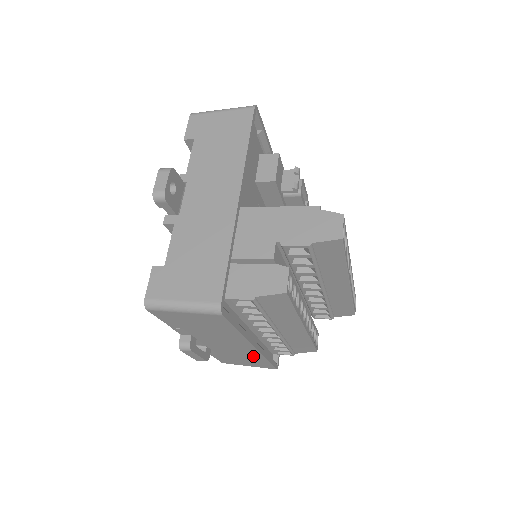
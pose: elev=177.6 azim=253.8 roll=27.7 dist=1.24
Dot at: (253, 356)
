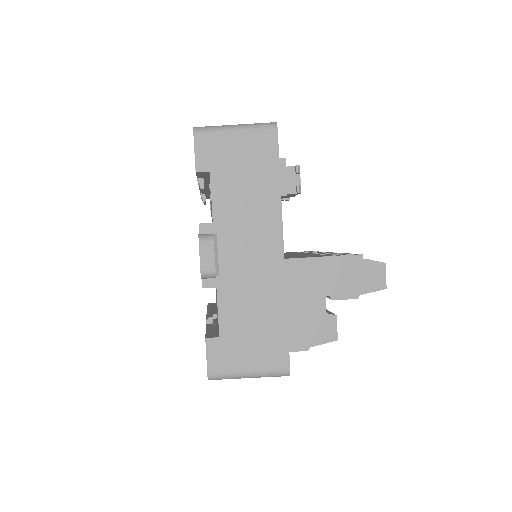
Dot at: occluded
